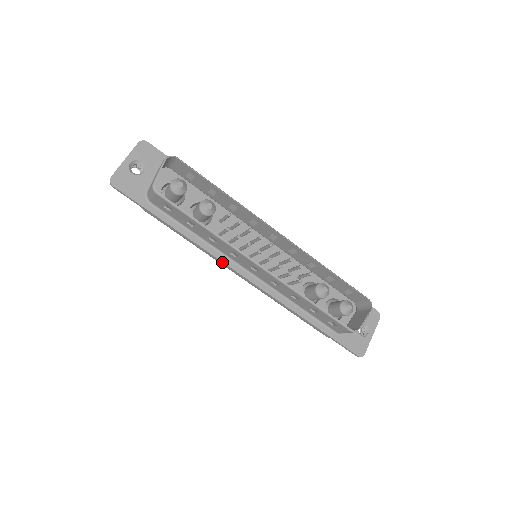
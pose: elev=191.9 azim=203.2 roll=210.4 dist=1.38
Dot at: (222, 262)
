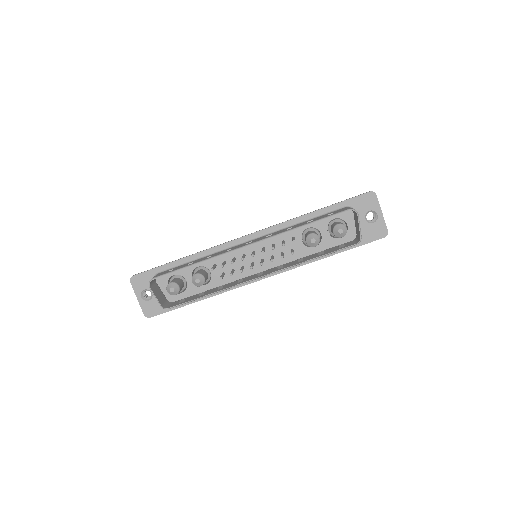
Dot at: occluded
